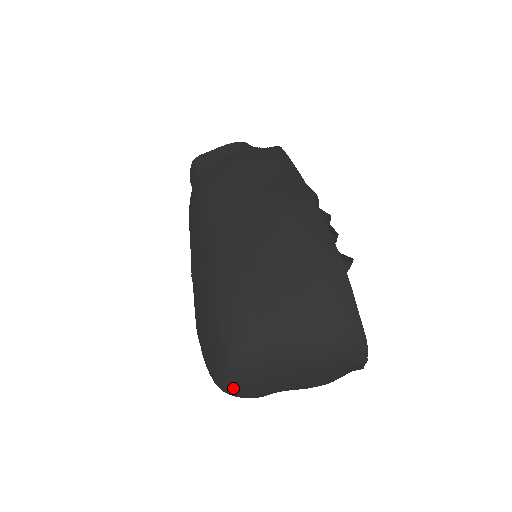
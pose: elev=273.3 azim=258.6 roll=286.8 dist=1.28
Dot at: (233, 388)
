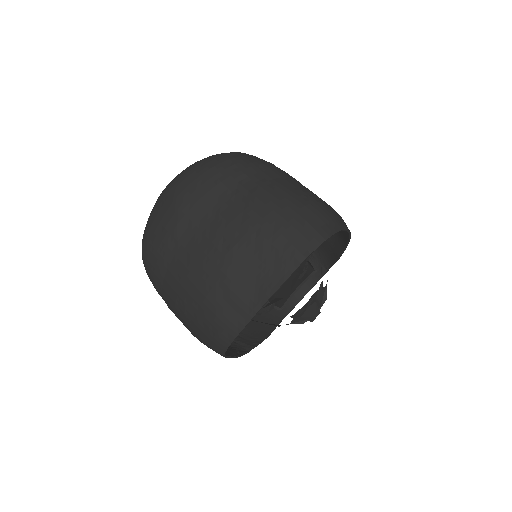
Dot at: (202, 165)
